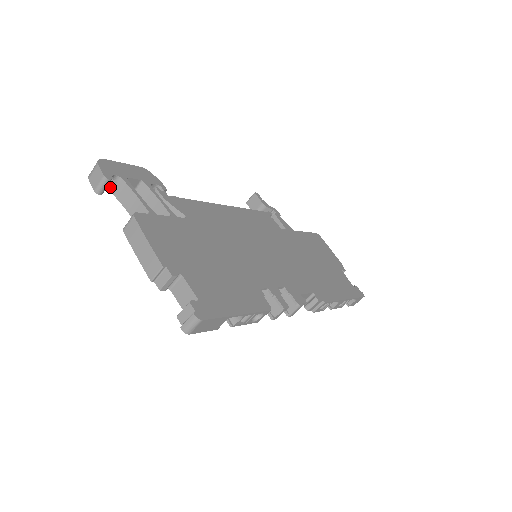
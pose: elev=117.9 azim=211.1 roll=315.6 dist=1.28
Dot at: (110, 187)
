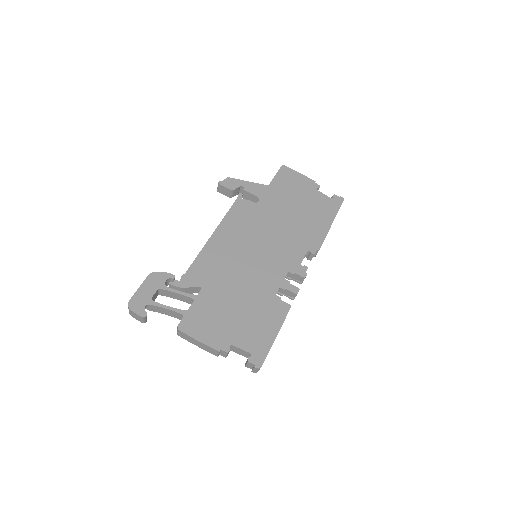
Dot at: (146, 308)
